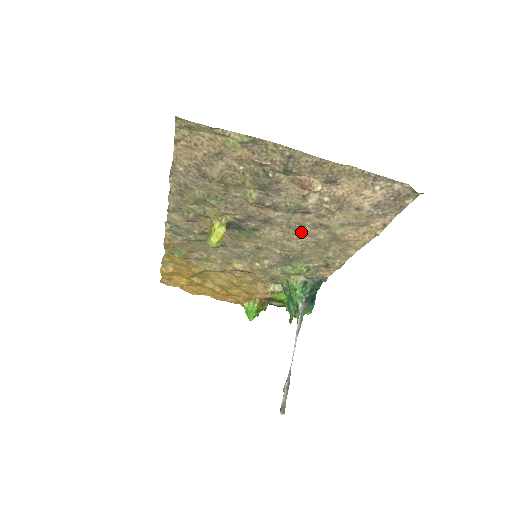
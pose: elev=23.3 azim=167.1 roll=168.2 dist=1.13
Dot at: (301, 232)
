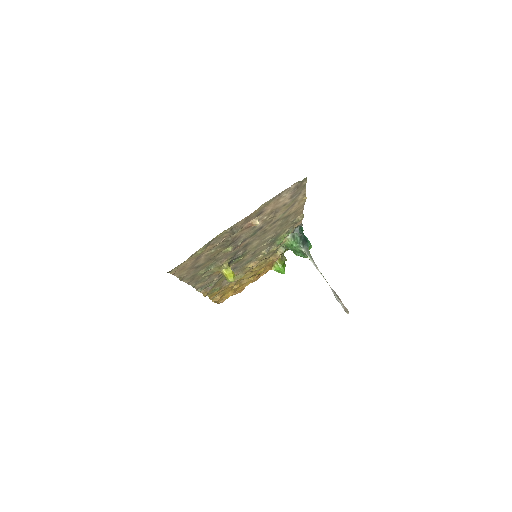
Dot at: (267, 231)
